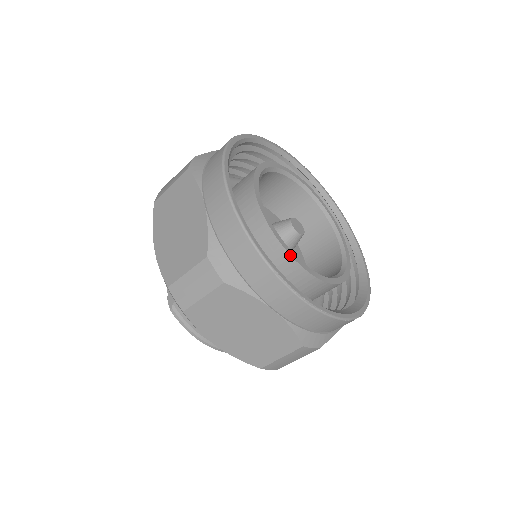
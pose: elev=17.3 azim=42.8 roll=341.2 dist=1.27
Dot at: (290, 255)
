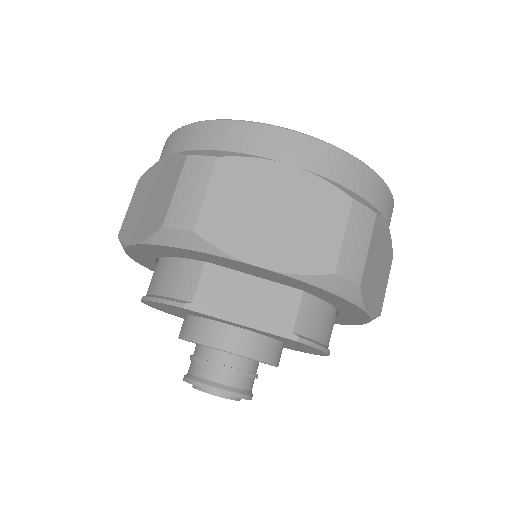
Dot at: occluded
